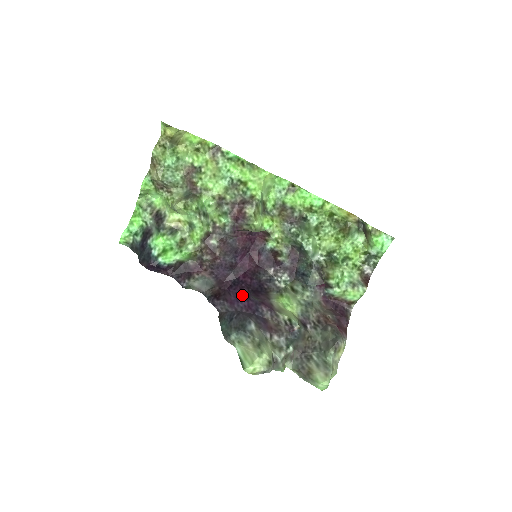
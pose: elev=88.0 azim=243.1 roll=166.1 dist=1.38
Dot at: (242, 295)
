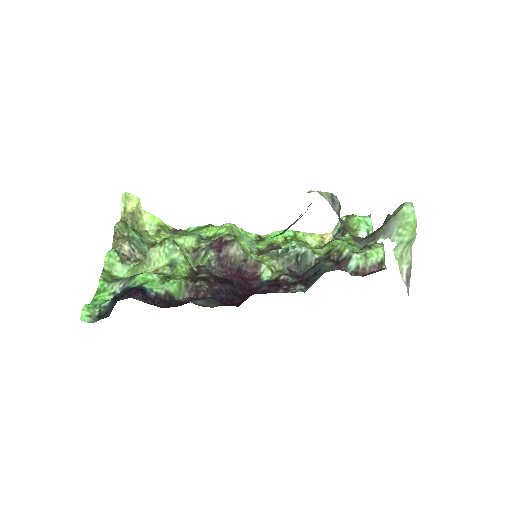
Dot at: occluded
